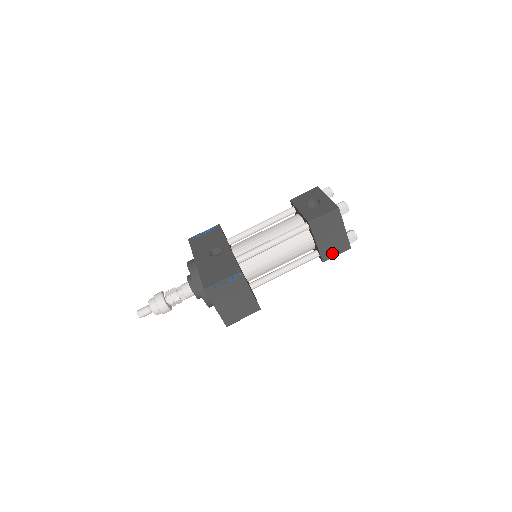
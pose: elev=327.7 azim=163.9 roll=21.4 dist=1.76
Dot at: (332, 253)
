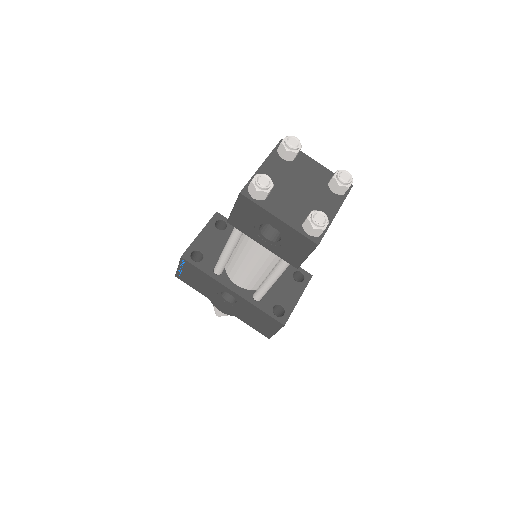
Dot at: occluded
